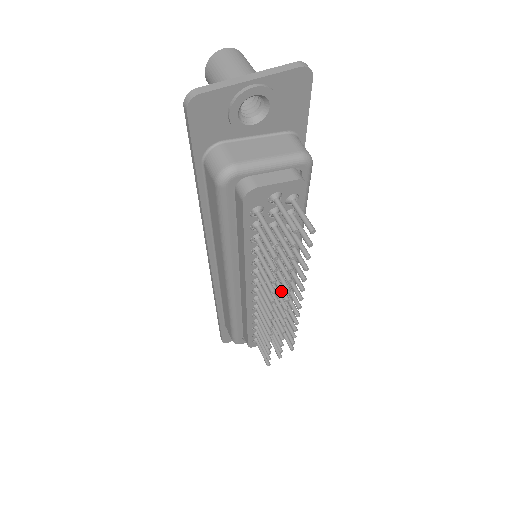
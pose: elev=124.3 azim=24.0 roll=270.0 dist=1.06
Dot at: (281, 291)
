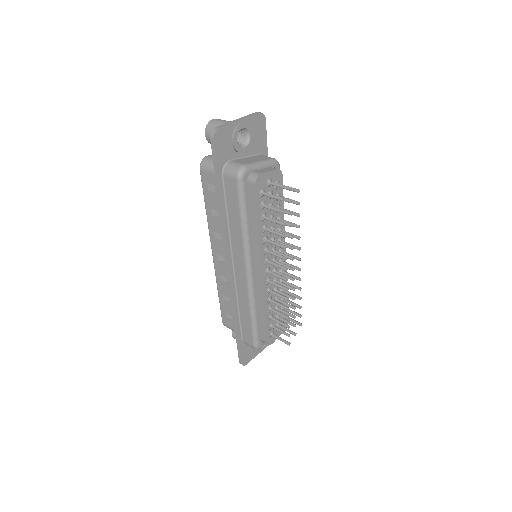
Dot at: (286, 256)
